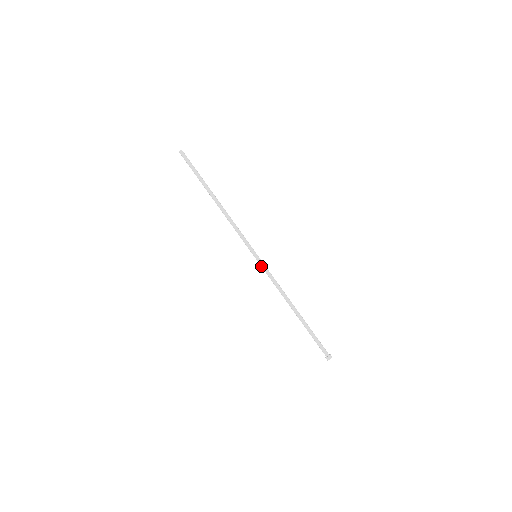
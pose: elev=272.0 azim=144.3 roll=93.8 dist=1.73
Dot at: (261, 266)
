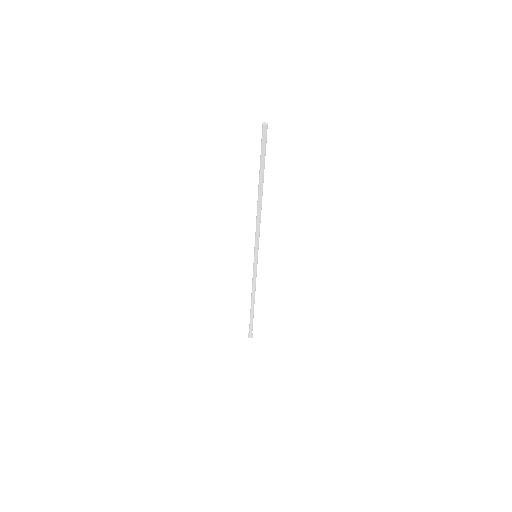
Dot at: (254, 265)
